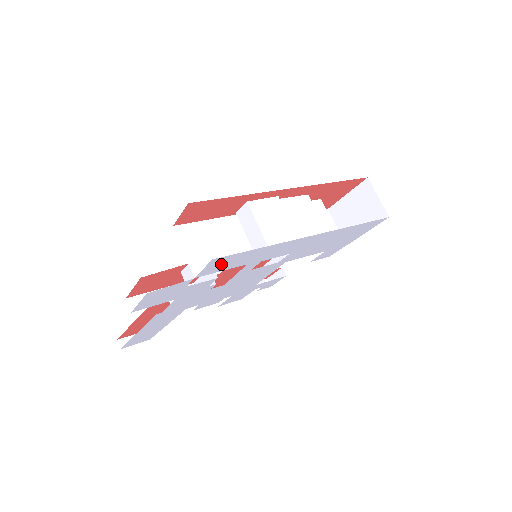
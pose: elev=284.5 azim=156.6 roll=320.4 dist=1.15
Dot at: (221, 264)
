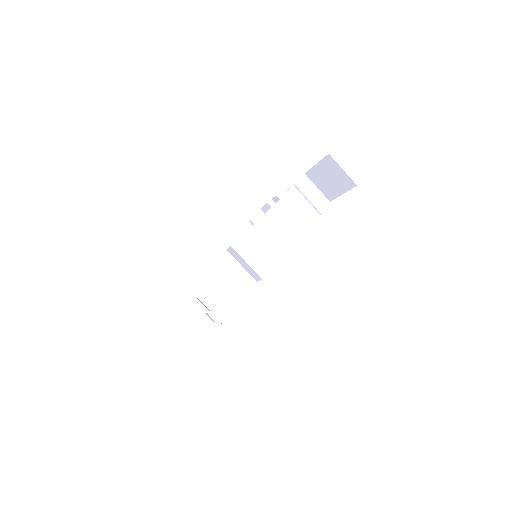
Dot at: occluded
